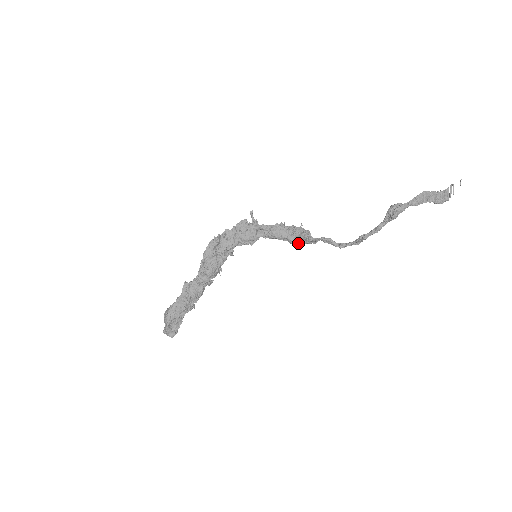
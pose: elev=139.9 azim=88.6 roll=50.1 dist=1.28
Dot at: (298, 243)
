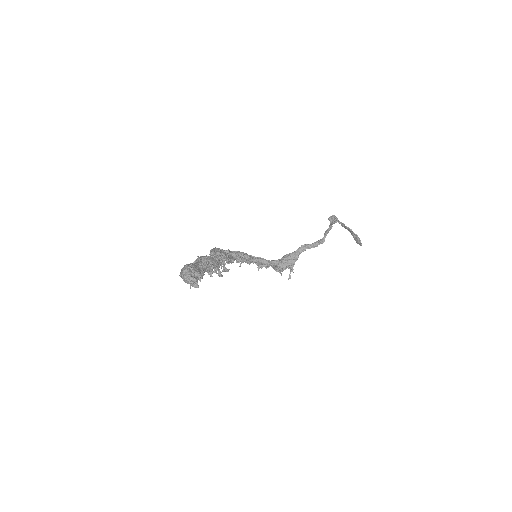
Dot at: (284, 264)
